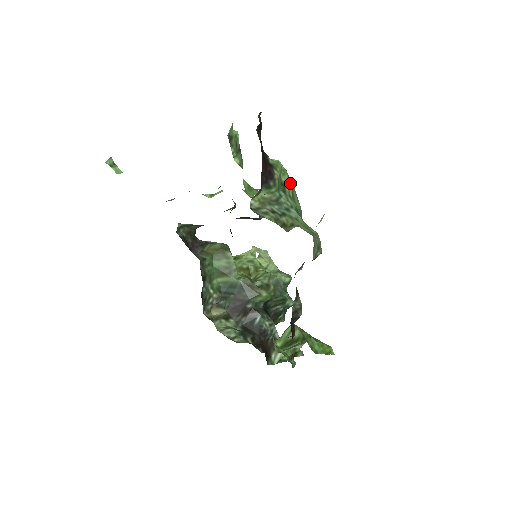
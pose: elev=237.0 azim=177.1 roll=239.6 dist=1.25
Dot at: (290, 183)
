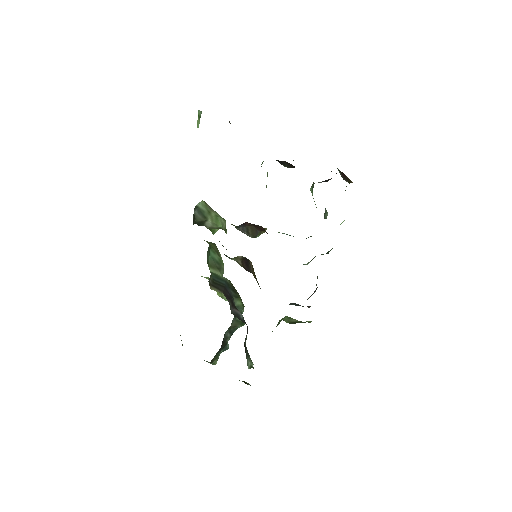
Dot at: occluded
